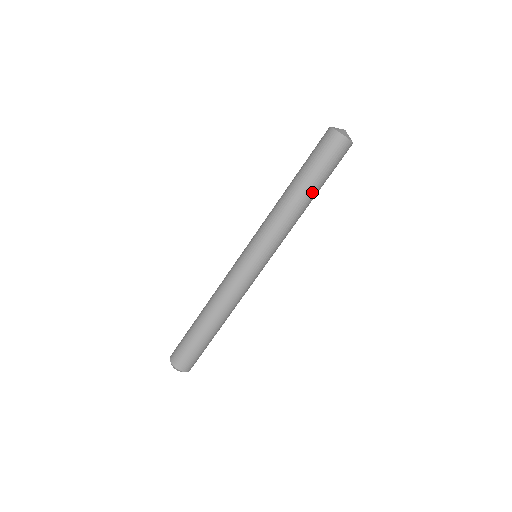
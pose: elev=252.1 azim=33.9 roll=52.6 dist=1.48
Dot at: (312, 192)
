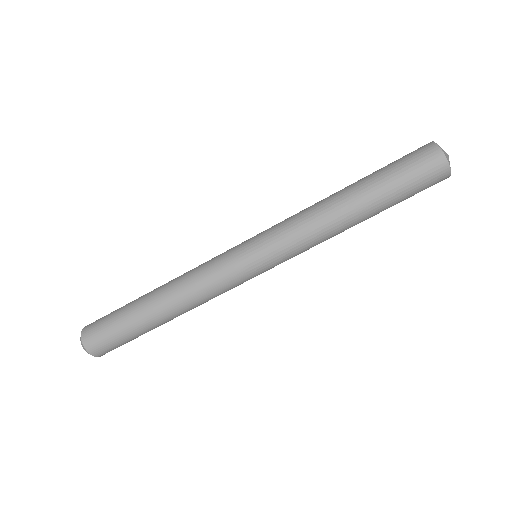
Dot at: (365, 203)
